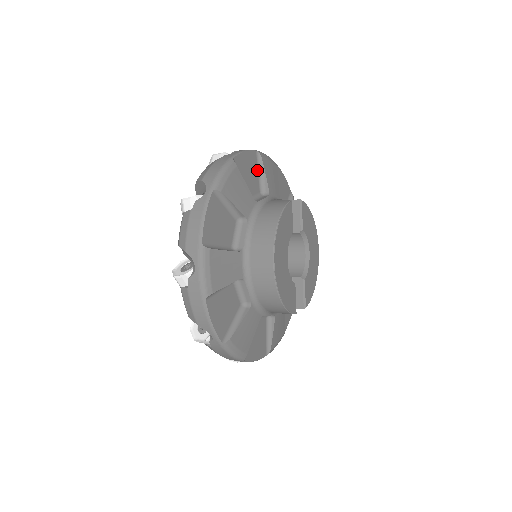
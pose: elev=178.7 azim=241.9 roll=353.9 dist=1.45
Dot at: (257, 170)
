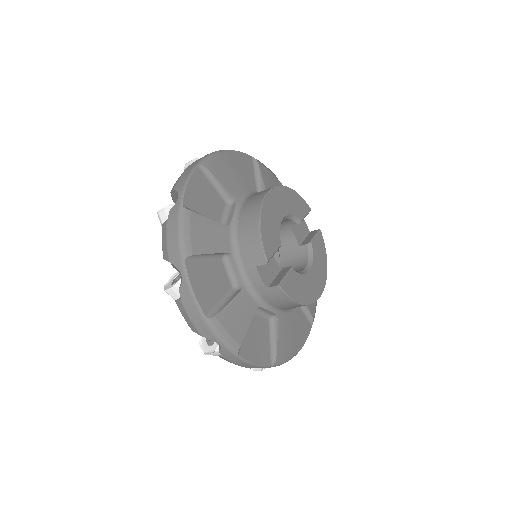
Dot at: occluded
